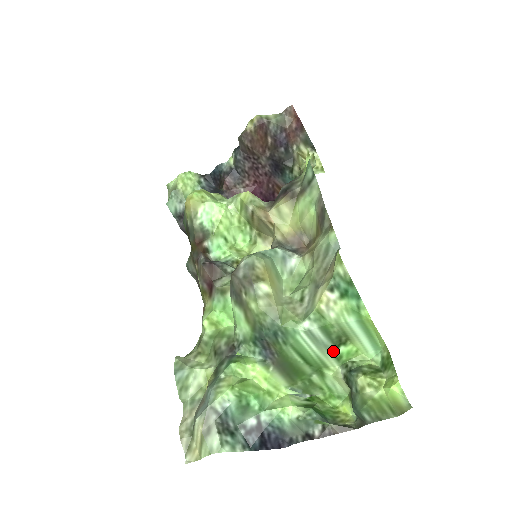
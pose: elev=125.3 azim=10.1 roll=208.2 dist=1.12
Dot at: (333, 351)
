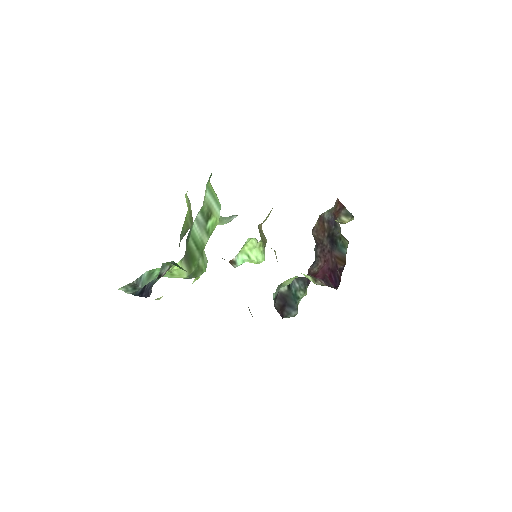
Dot at: (206, 228)
